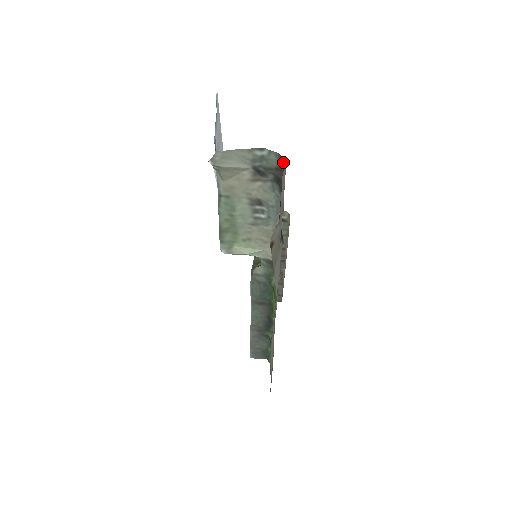
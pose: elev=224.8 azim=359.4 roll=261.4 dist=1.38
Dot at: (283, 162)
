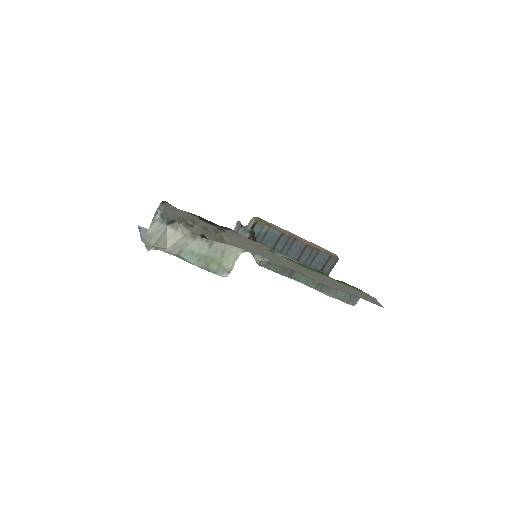
Dot at: occluded
